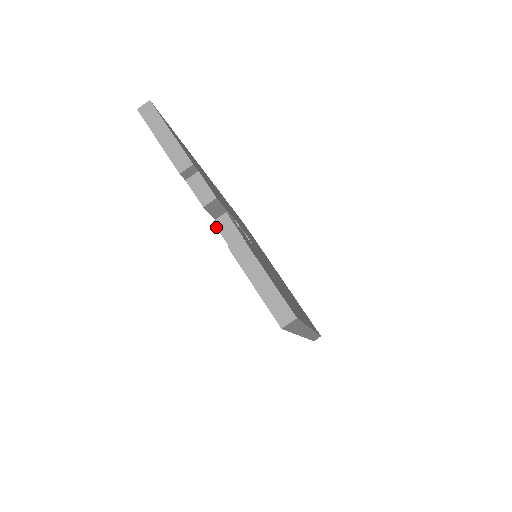
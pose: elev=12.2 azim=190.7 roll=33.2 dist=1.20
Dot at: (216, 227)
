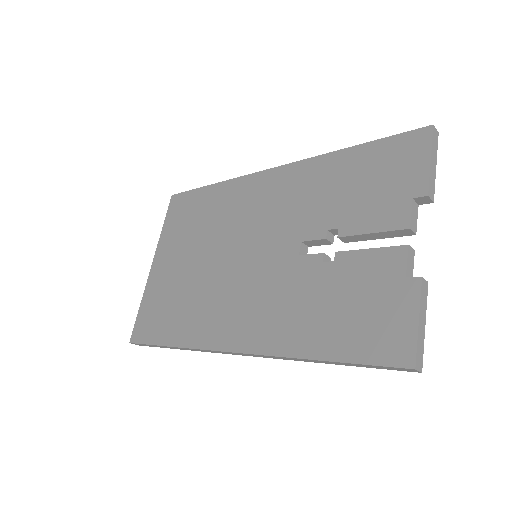
Dot at: (408, 251)
